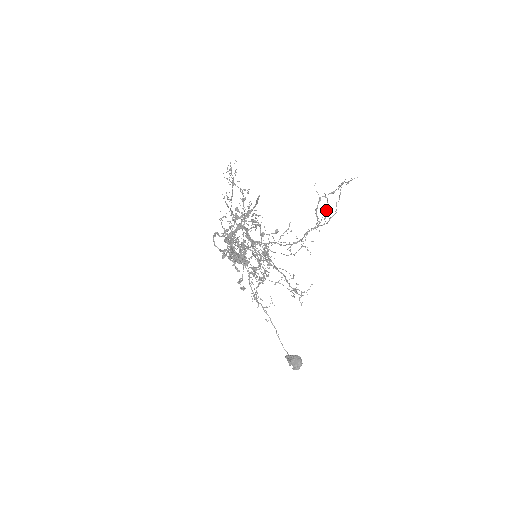
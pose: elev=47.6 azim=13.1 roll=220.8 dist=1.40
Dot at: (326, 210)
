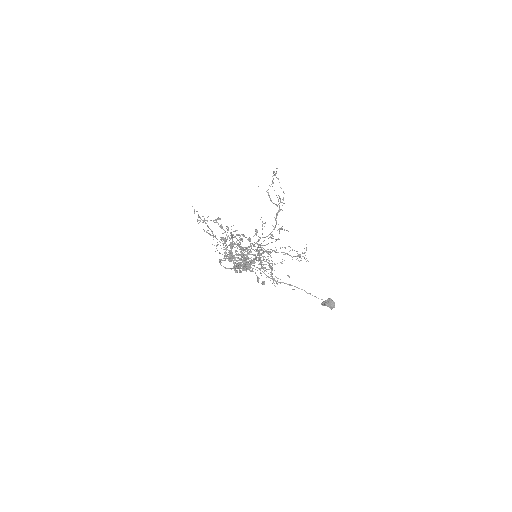
Dot at: occluded
